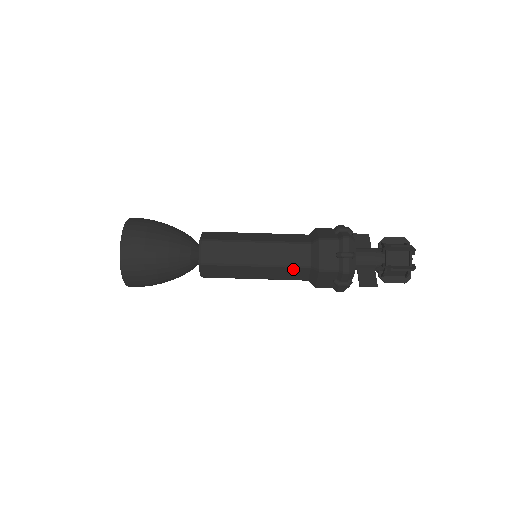
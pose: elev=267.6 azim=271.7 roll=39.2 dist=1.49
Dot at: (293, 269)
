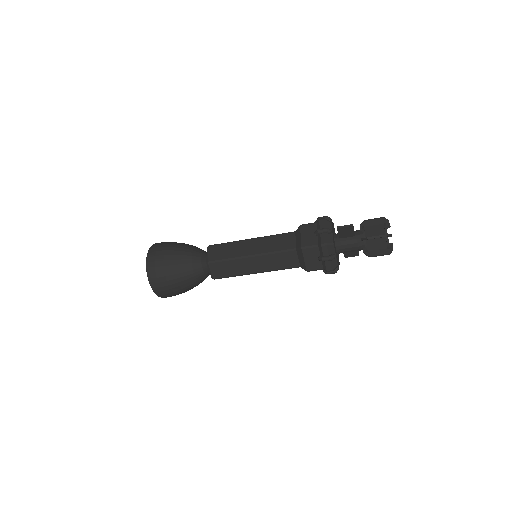
Dot at: occluded
